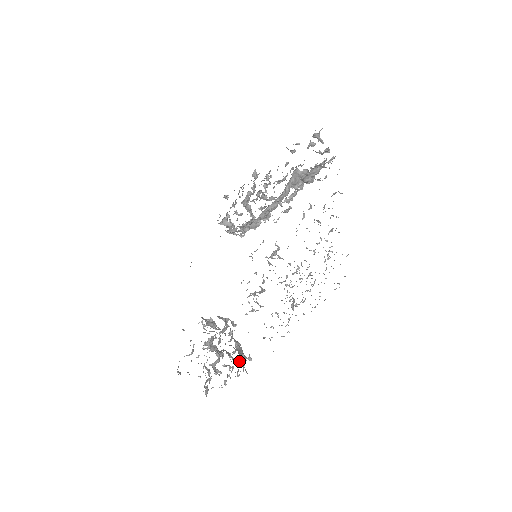
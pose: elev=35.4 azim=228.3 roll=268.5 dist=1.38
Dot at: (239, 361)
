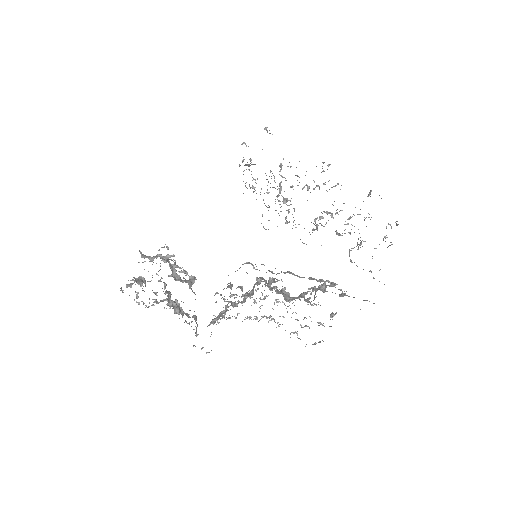
Dot at: occluded
